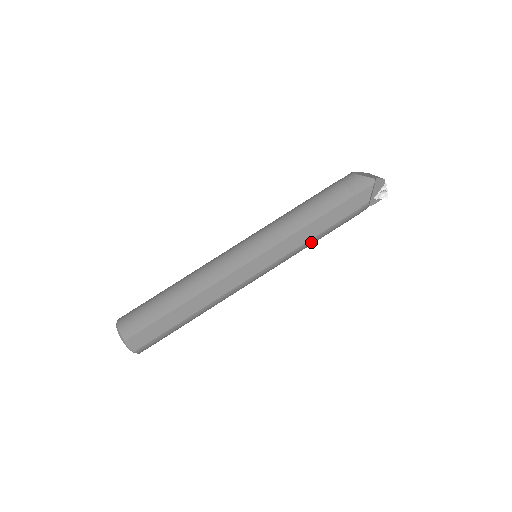
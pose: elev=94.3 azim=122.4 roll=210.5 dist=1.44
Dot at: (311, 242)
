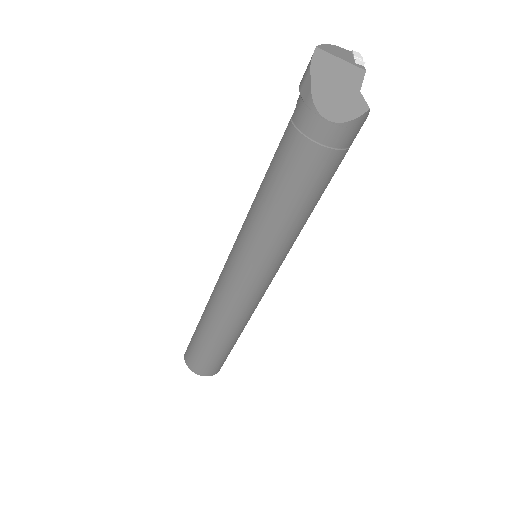
Dot at: occluded
